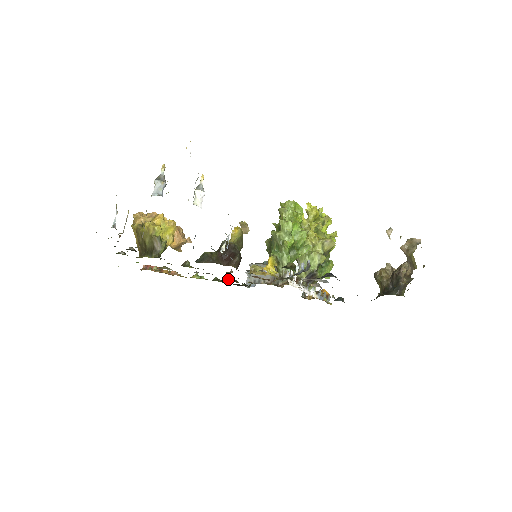
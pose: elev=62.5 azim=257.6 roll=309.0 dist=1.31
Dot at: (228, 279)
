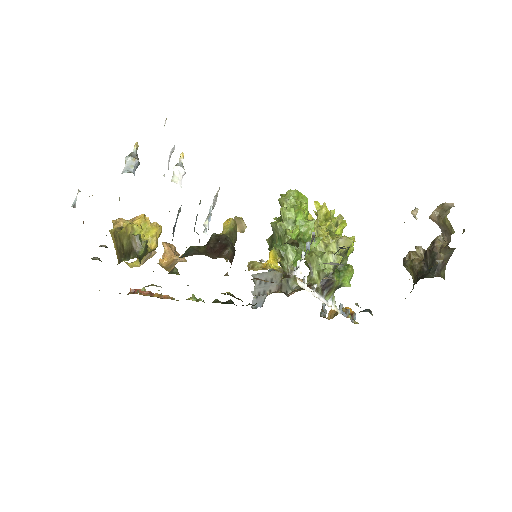
Dot at: (230, 300)
